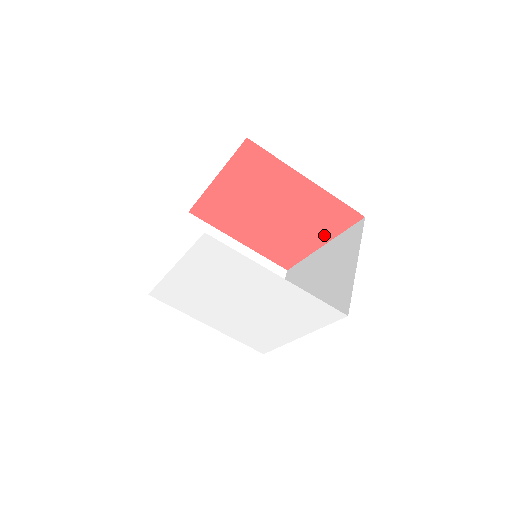
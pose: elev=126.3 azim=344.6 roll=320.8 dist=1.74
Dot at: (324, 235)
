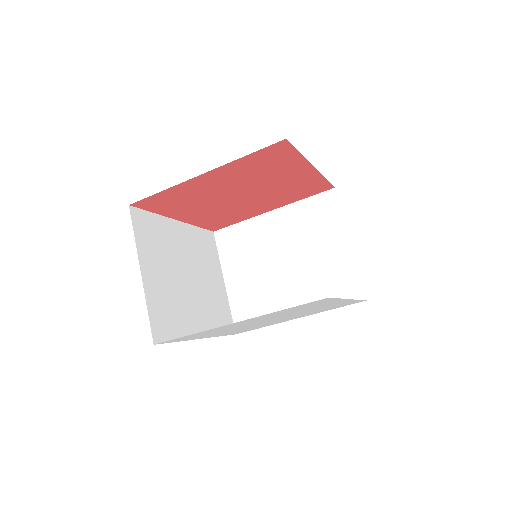
Dot at: (282, 203)
